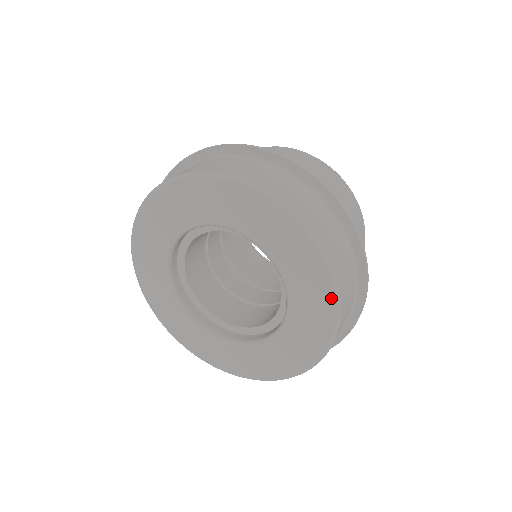
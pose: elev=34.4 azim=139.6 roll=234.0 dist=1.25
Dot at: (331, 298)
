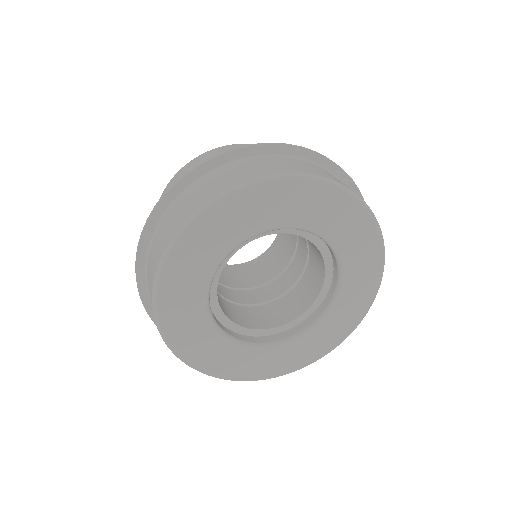
Dot at: (377, 237)
